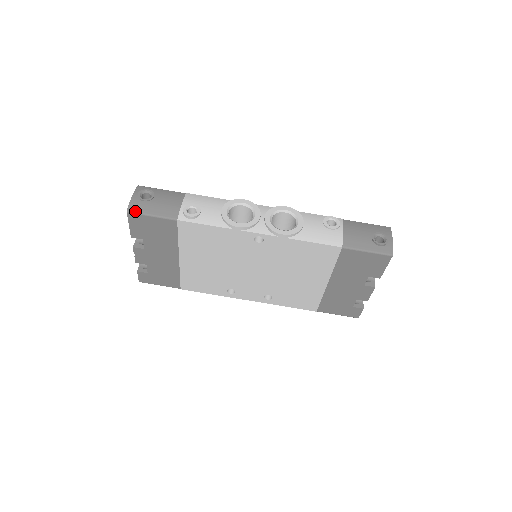
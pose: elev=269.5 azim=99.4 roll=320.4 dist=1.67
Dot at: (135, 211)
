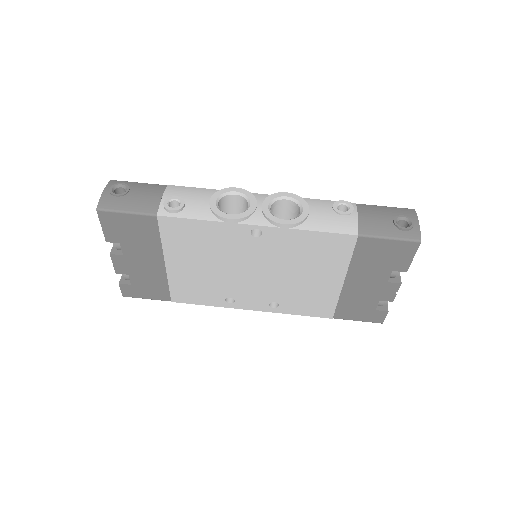
Dot at: (106, 208)
